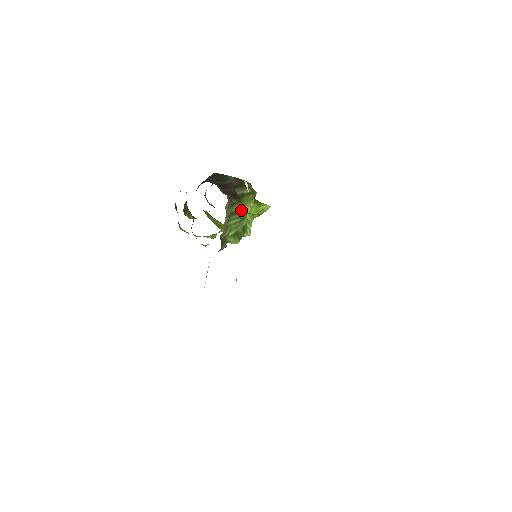
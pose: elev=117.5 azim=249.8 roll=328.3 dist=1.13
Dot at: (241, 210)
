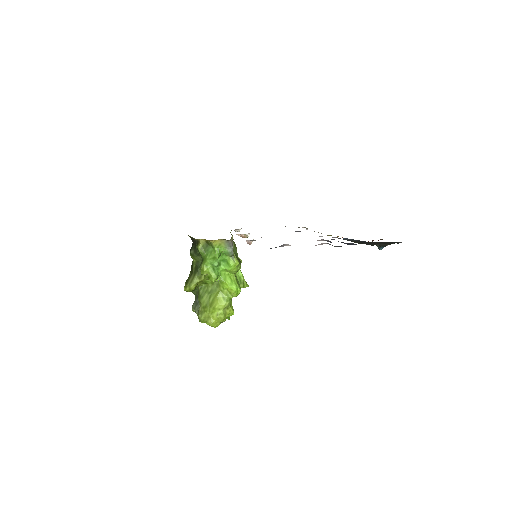
Dot at: occluded
